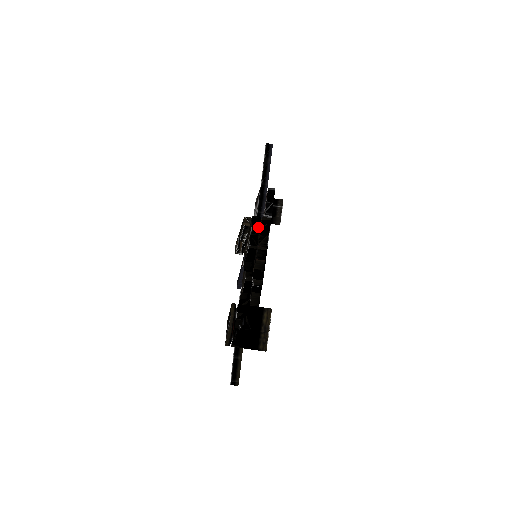
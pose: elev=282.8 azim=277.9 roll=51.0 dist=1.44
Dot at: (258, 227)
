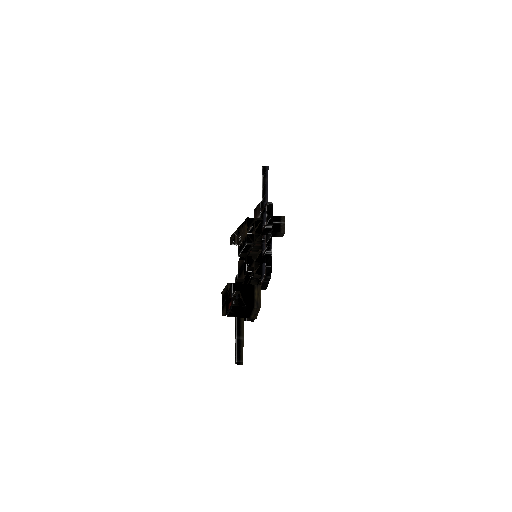
Dot at: occluded
